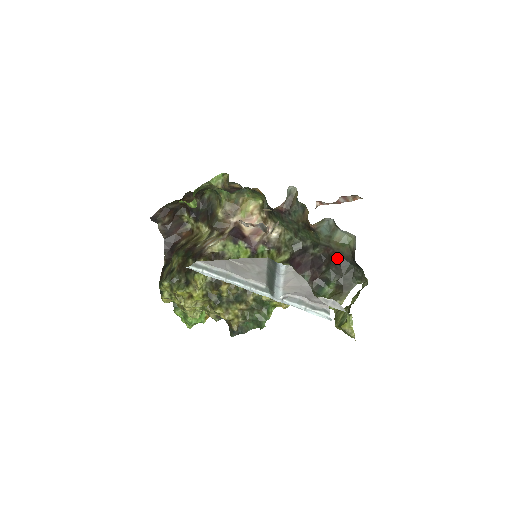
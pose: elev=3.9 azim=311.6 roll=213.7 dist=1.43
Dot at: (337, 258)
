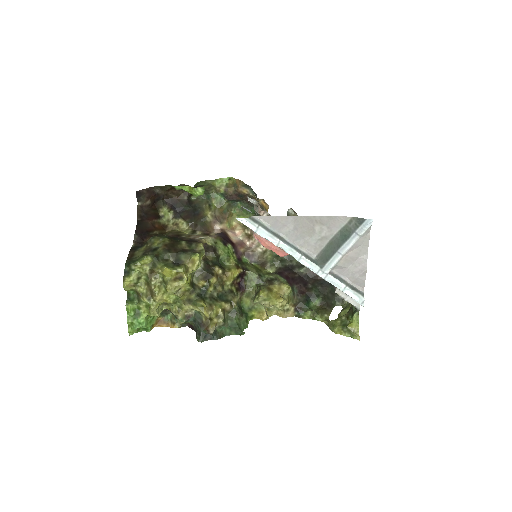
Dot at: (323, 279)
